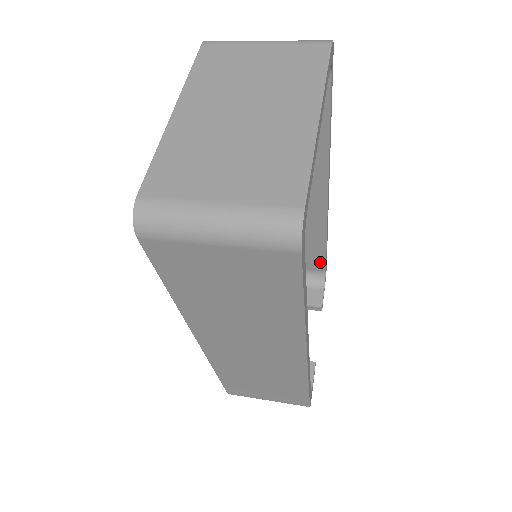
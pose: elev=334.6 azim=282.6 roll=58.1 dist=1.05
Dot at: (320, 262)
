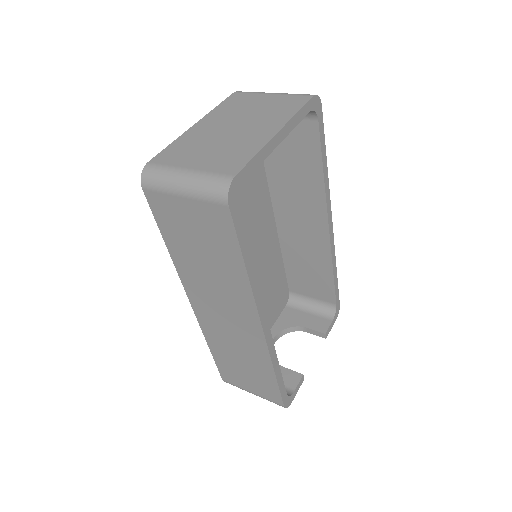
Dot at: (331, 293)
